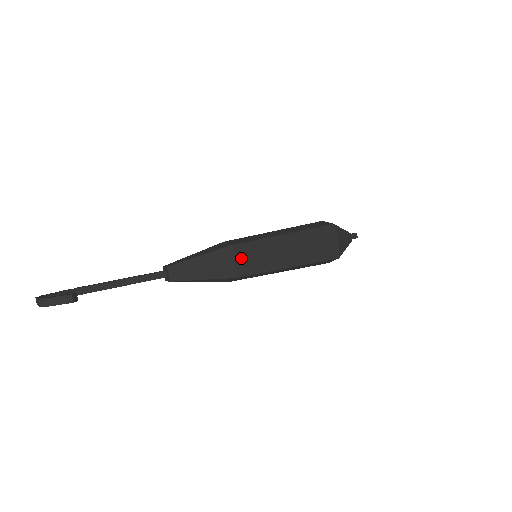
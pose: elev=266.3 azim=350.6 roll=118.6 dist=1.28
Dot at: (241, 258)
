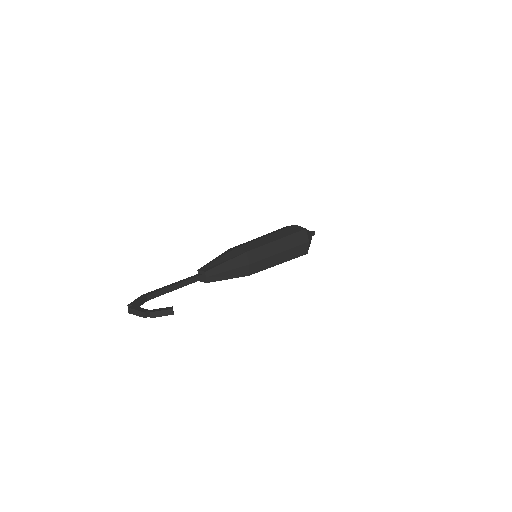
Dot at: (253, 261)
